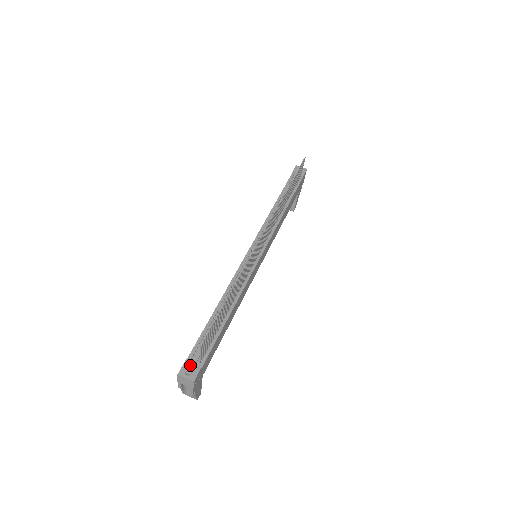
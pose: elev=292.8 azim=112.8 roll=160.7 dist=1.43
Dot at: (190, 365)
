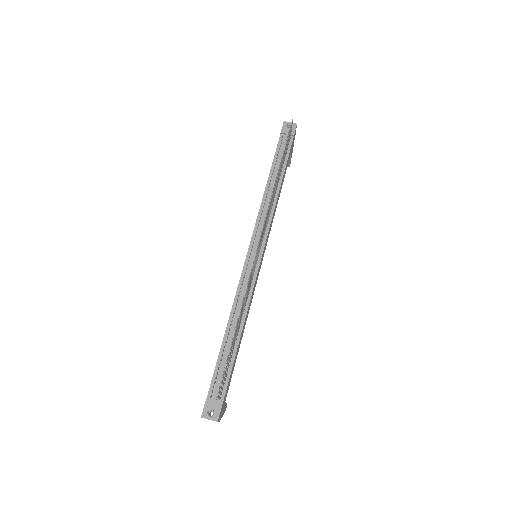
Dot at: (211, 405)
